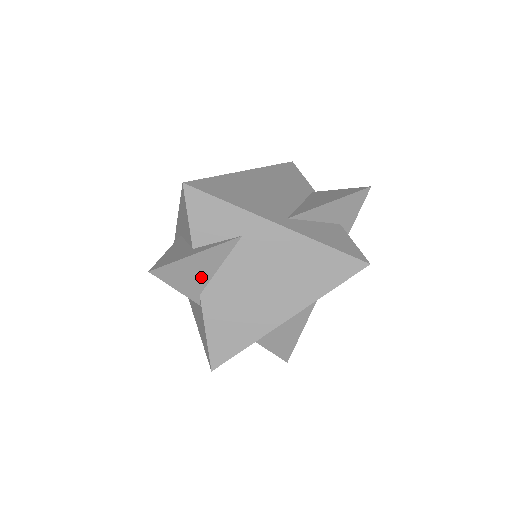
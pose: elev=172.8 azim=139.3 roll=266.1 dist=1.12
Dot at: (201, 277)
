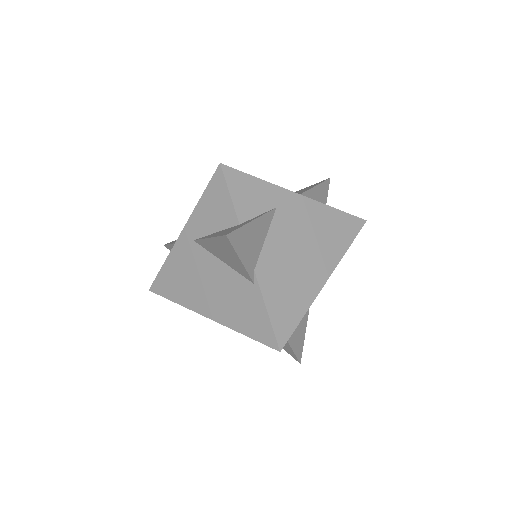
Dot at: (255, 249)
